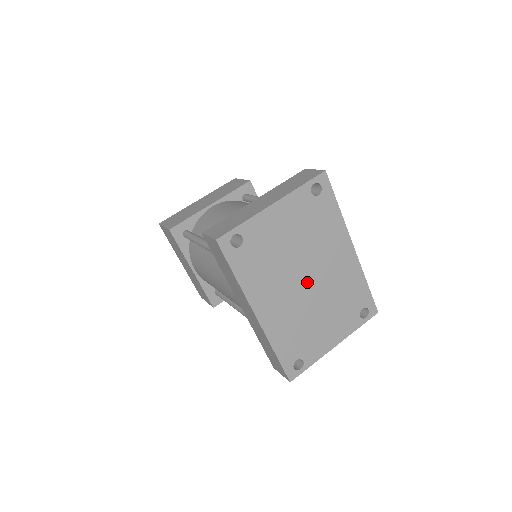
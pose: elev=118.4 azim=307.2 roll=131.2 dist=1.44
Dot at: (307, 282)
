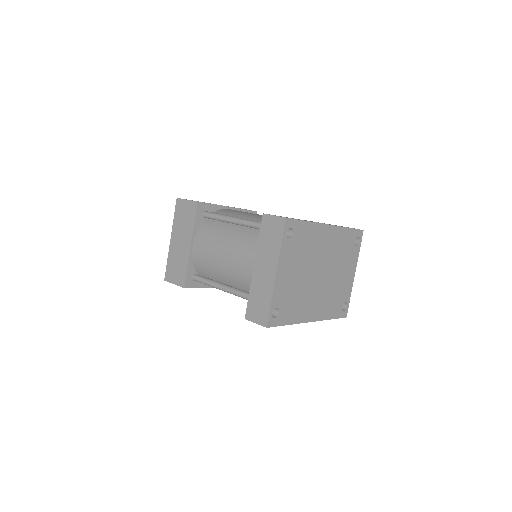
Dot at: (320, 274)
